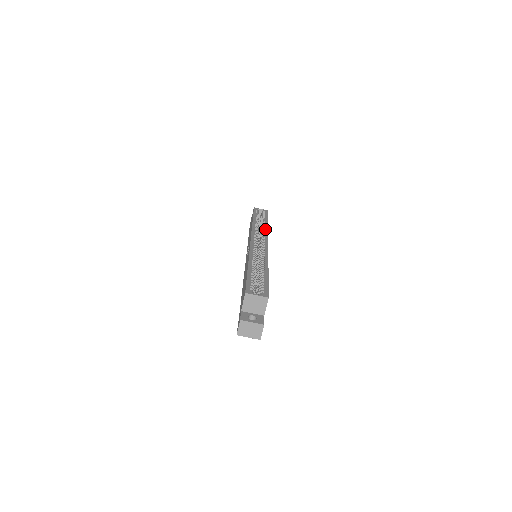
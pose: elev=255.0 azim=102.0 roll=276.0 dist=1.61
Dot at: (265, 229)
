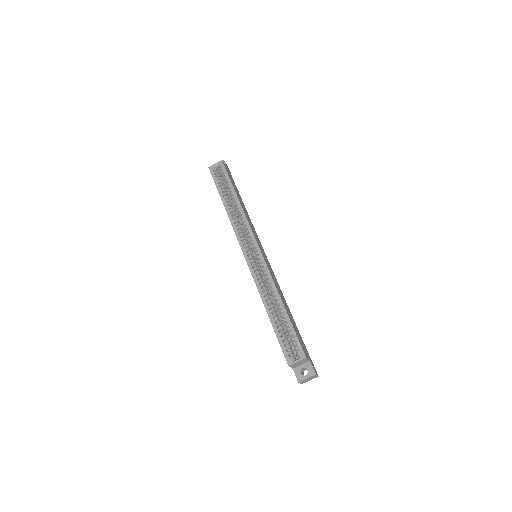
Dot at: (242, 216)
